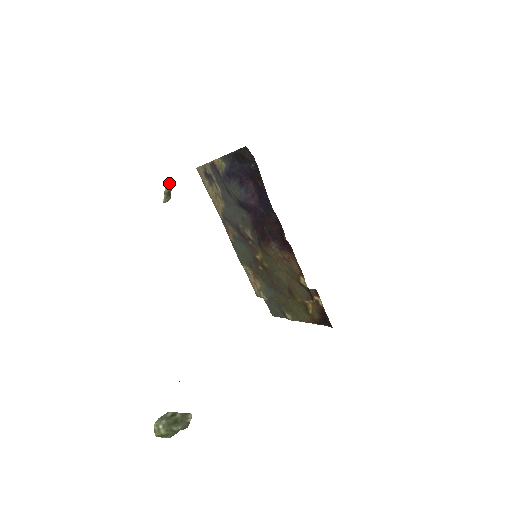
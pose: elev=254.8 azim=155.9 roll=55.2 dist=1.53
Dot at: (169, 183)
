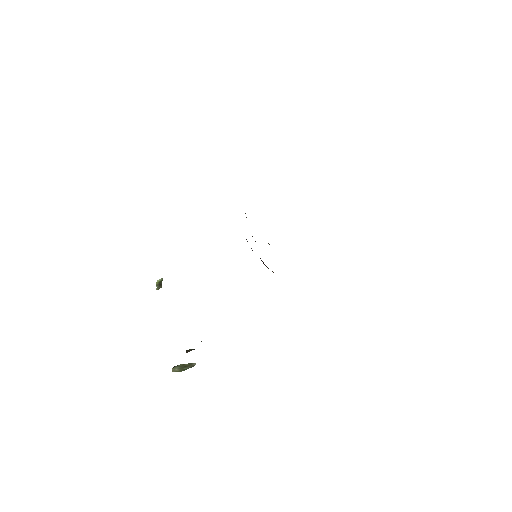
Dot at: (159, 279)
